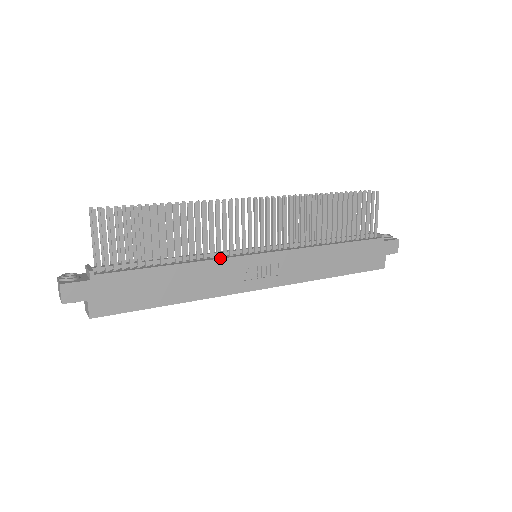
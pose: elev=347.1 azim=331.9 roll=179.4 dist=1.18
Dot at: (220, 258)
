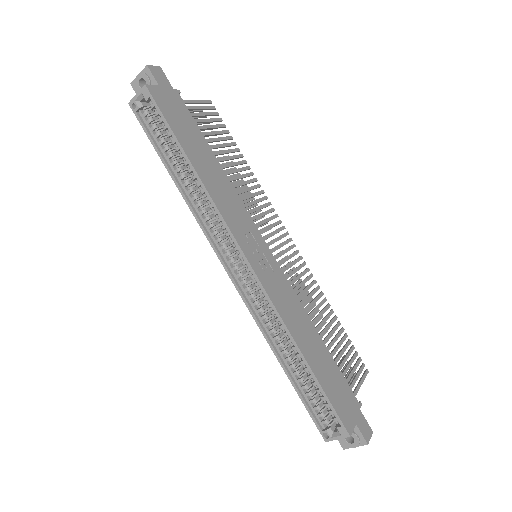
Dot at: (243, 204)
